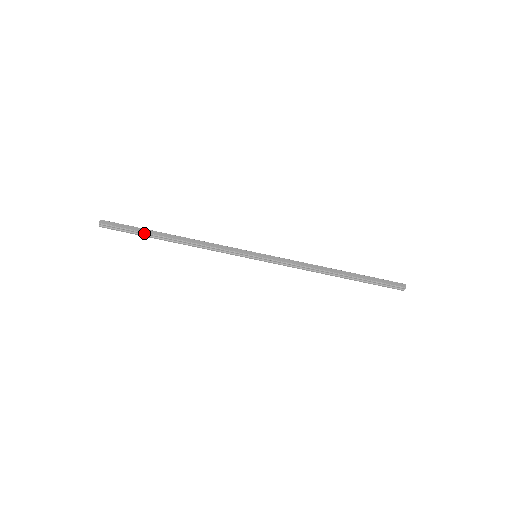
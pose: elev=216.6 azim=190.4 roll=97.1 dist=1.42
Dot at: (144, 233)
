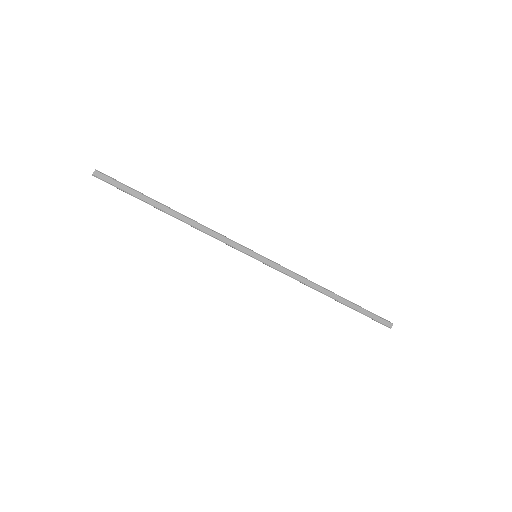
Dot at: (142, 200)
